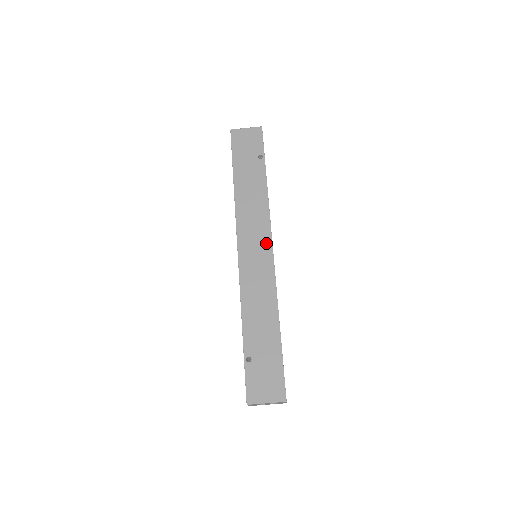
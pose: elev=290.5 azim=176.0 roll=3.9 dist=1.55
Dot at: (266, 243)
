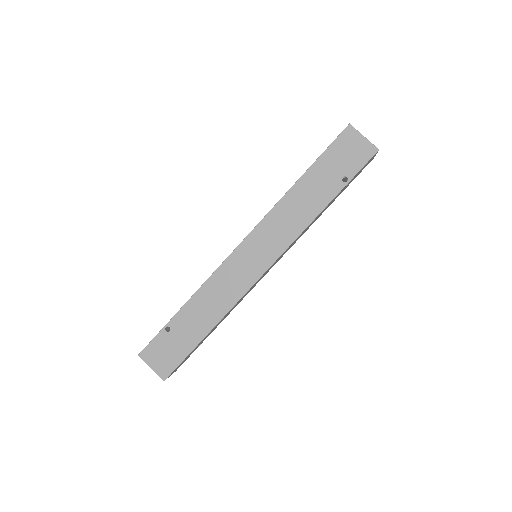
Dot at: (267, 260)
